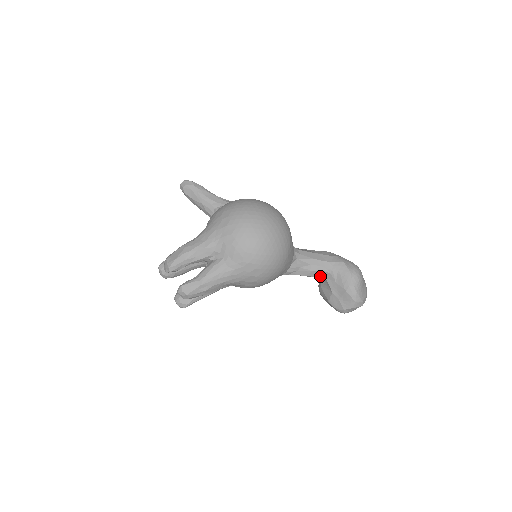
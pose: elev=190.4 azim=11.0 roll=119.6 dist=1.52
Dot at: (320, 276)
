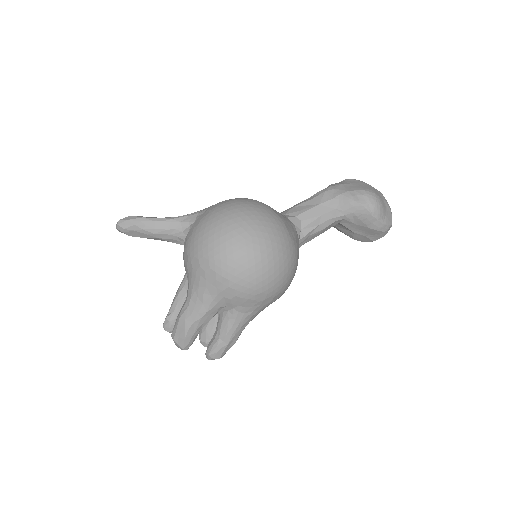
Dot at: (333, 225)
